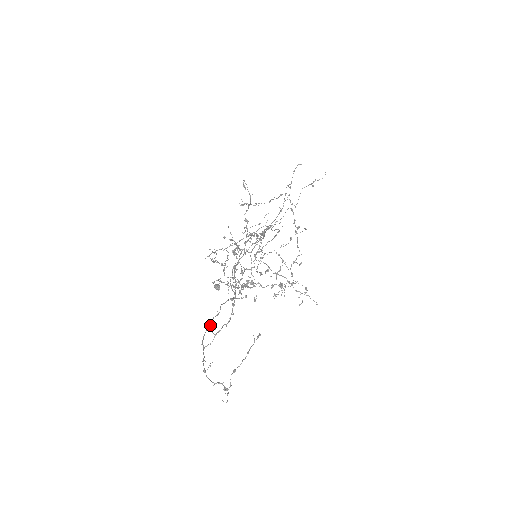
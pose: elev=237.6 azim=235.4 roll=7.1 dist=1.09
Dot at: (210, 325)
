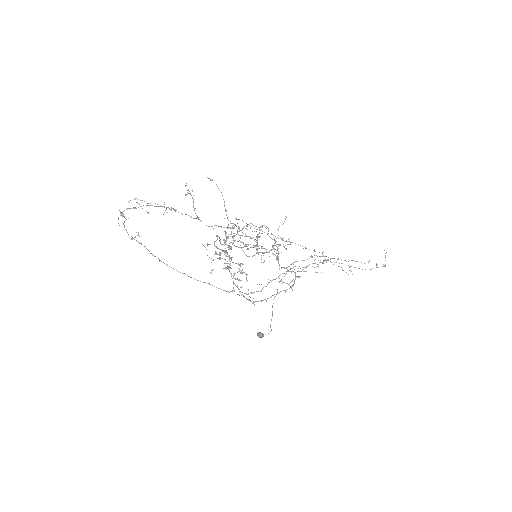
Dot at: occluded
